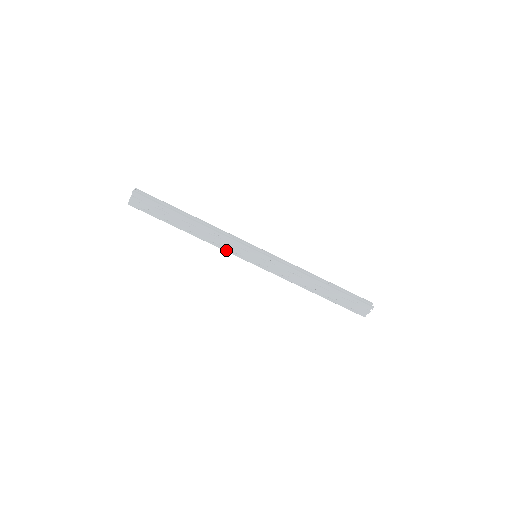
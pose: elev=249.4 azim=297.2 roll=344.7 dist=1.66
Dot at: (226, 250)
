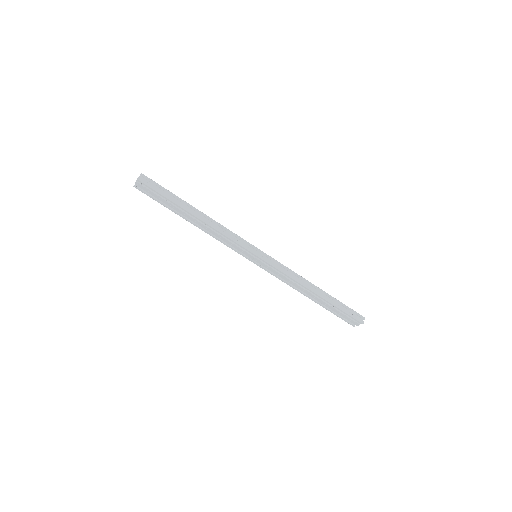
Dot at: (227, 245)
